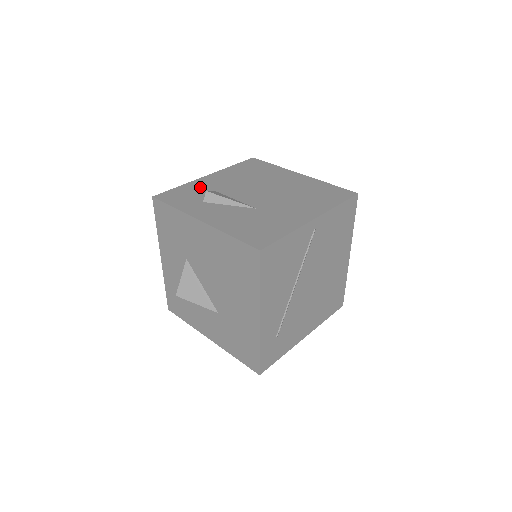
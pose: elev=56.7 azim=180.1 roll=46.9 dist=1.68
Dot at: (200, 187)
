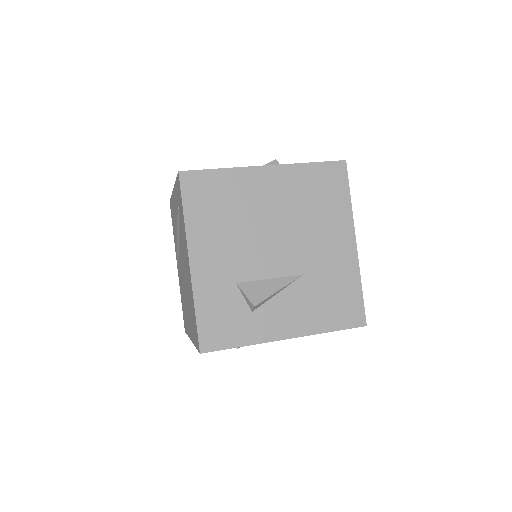
Dot at: (216, 292)
